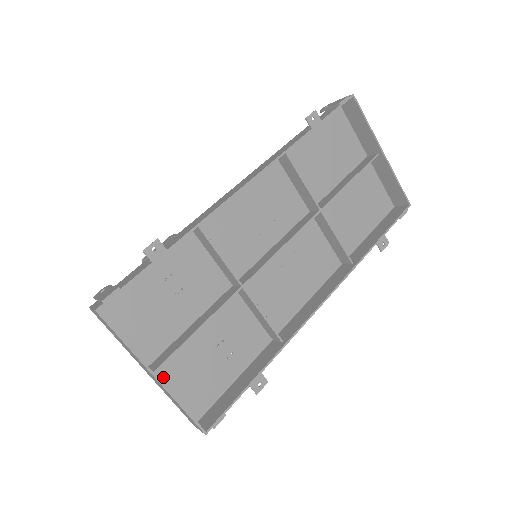
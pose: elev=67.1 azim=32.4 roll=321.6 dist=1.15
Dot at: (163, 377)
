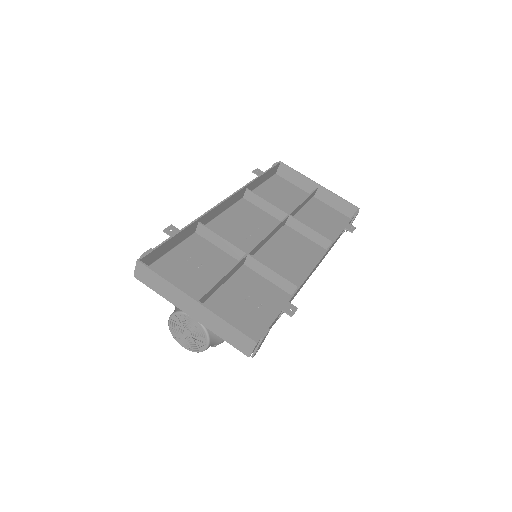
Dot at: occluded
